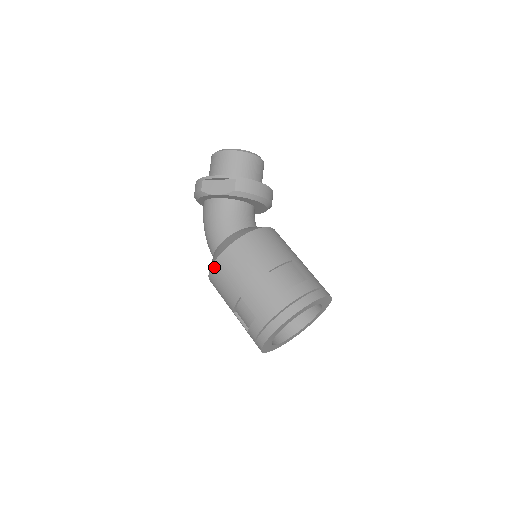
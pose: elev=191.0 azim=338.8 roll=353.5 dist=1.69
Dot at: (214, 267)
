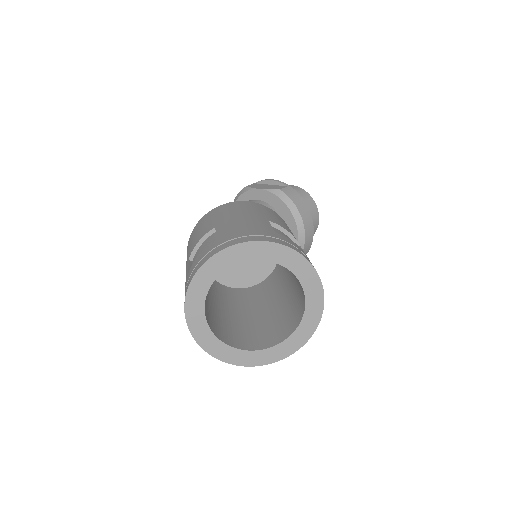
Dot at: (208, 213)
